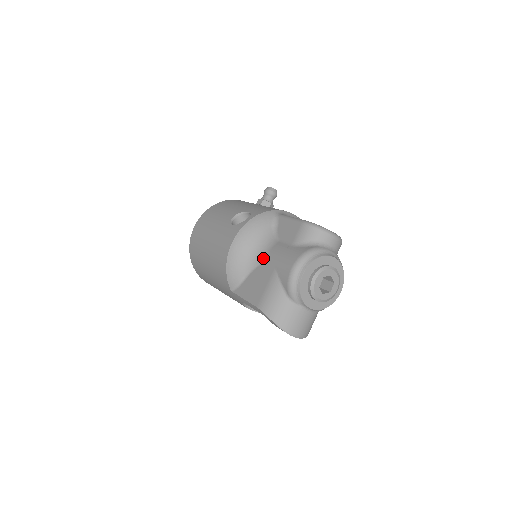
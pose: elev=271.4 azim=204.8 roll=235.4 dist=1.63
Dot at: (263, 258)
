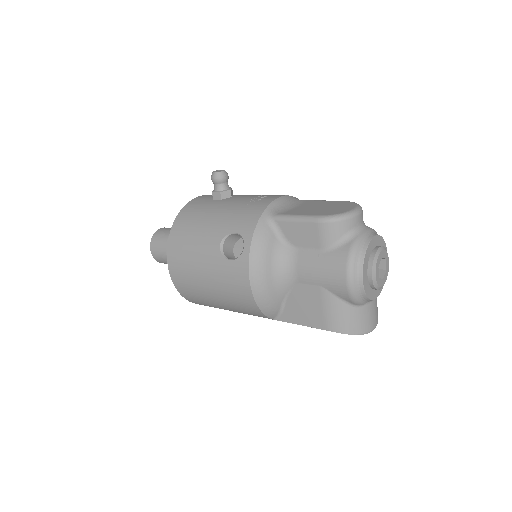
Dot at: (294, 278)
